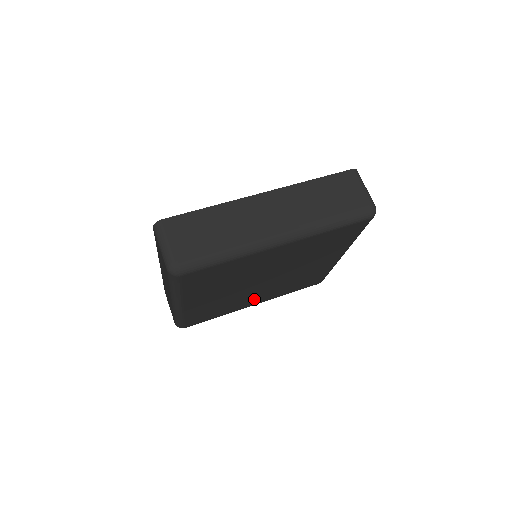
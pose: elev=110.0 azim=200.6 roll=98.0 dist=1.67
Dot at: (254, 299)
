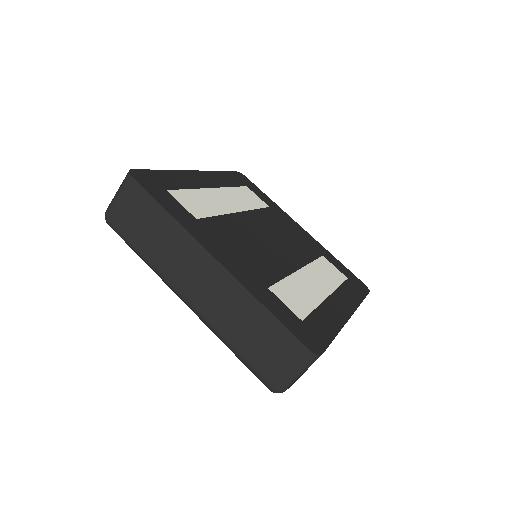
Dot at: occluded
